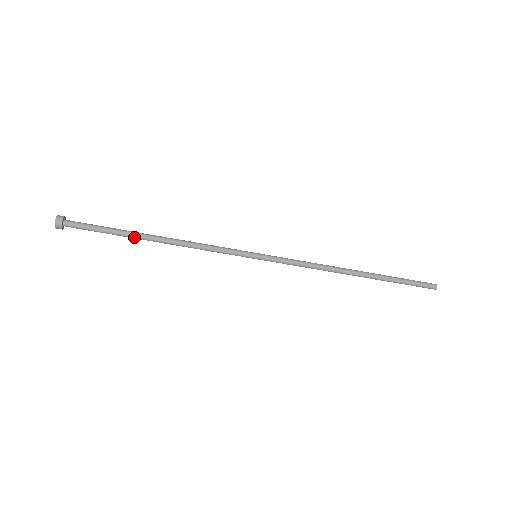
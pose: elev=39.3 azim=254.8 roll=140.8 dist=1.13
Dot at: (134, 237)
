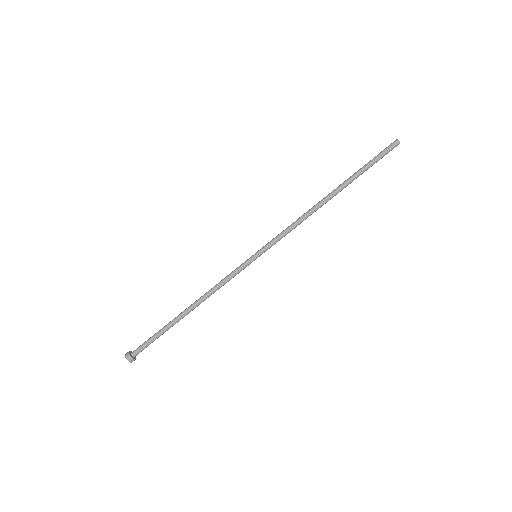
Dot at: occluded
